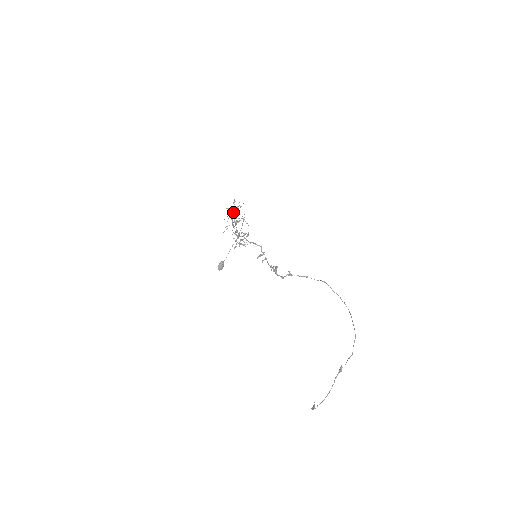
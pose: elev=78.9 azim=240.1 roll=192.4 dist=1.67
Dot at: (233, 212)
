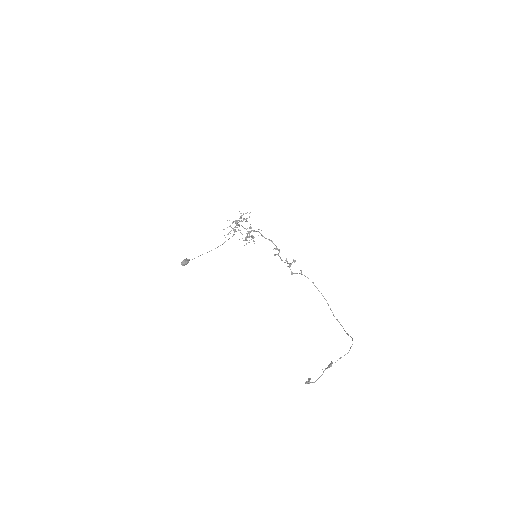
Dot at: occluded
